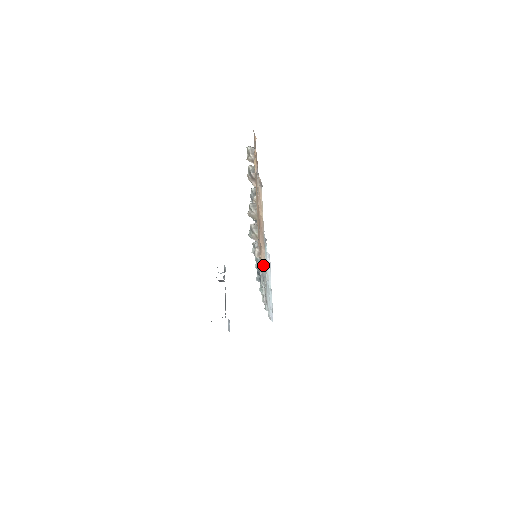
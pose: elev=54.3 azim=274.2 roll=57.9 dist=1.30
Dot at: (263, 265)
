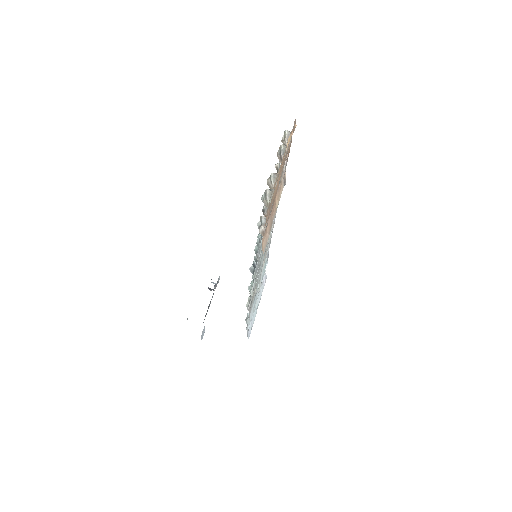
Dot at: (263, 246)
